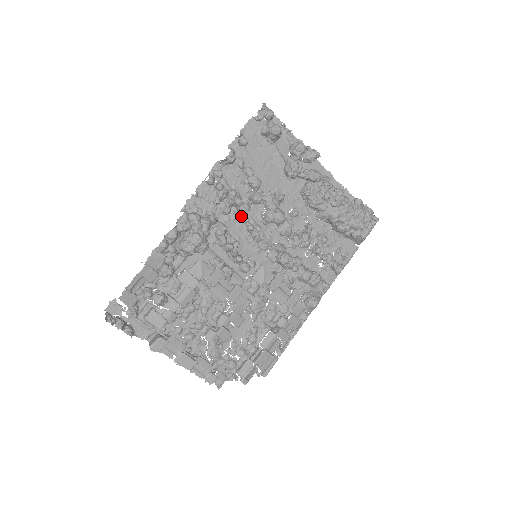
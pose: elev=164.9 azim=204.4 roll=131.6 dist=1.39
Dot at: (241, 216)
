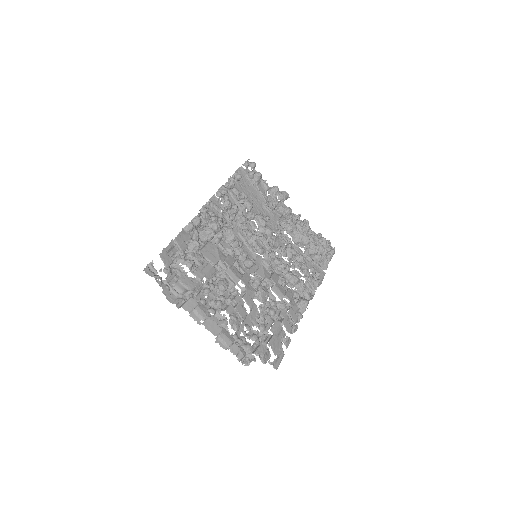
Dot at: (241, 226)
